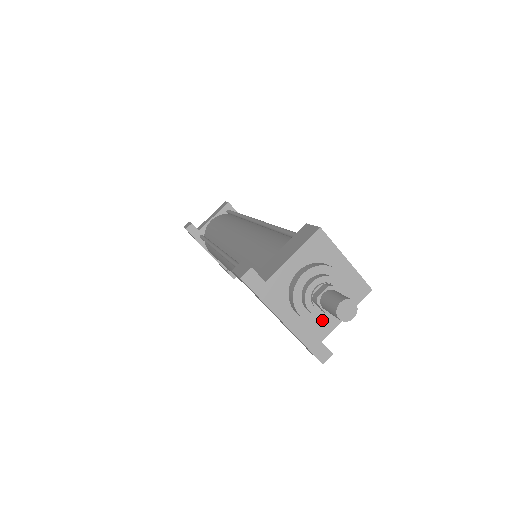
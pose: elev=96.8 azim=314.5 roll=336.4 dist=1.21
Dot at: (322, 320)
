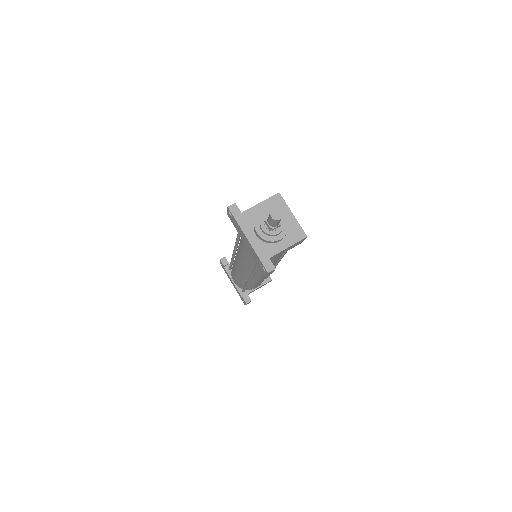
Dot at: (270, 240)
